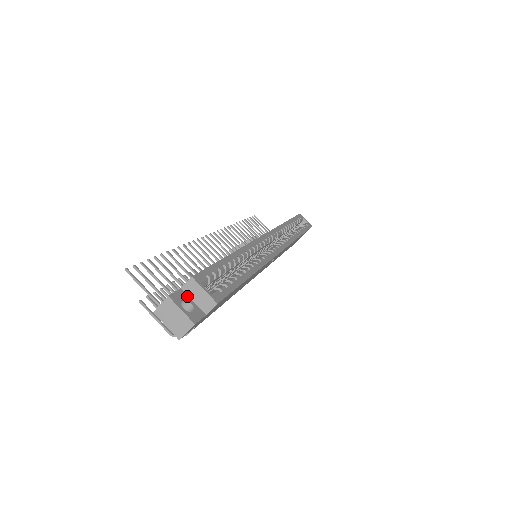
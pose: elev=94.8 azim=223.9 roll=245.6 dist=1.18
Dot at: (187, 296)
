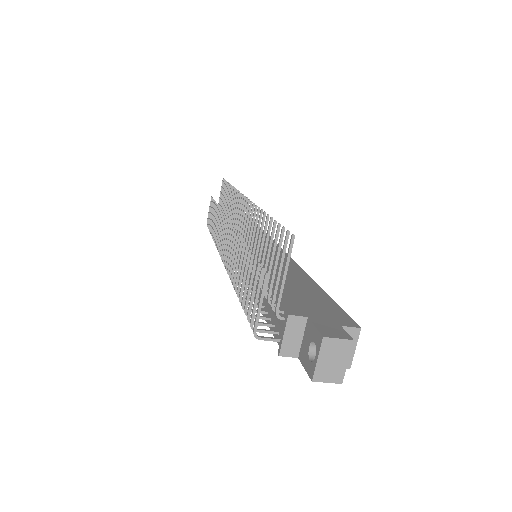
Dot at: occluded
